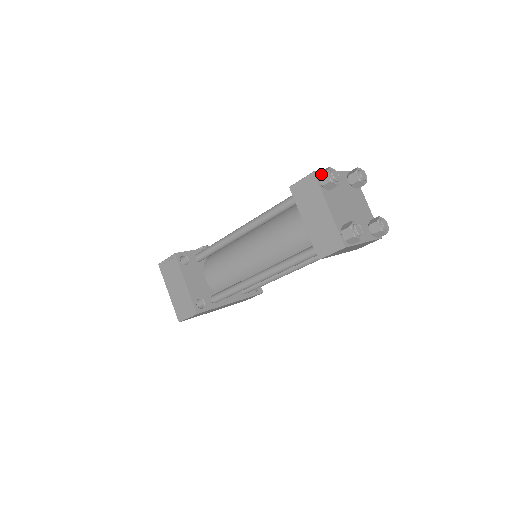
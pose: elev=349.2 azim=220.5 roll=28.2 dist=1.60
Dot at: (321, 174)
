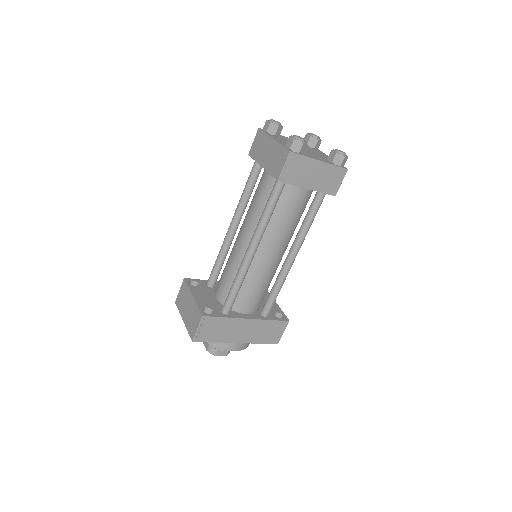
Dot at: (264, 125)
